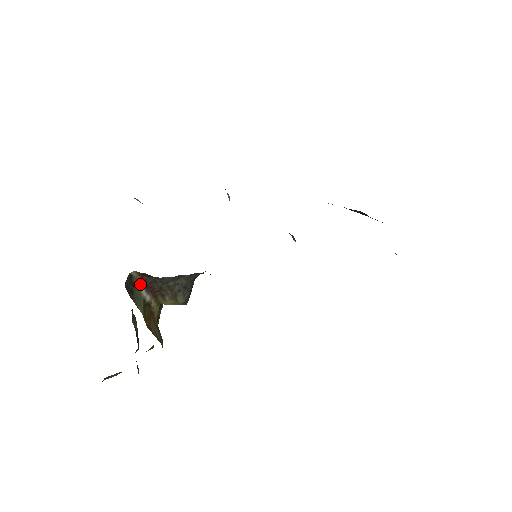
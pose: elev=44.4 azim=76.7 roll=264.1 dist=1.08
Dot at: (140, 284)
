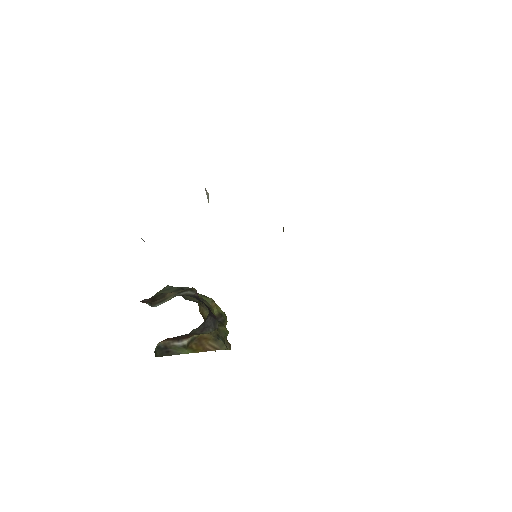
Dot at: (171, 343)
